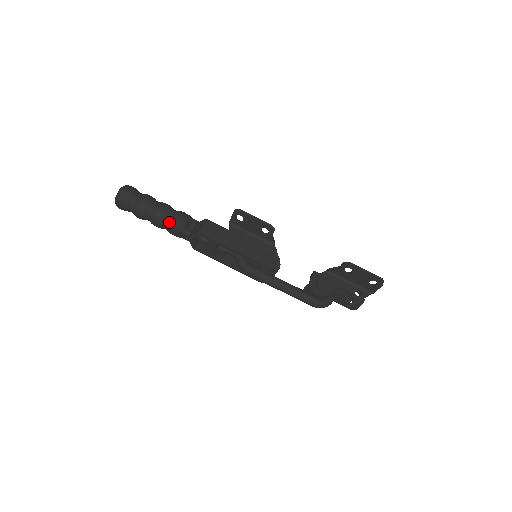
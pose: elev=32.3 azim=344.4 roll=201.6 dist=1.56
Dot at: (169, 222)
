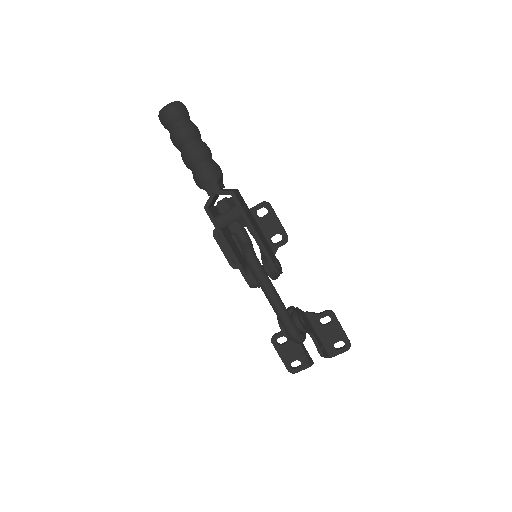
Dot at: (208, 163)
